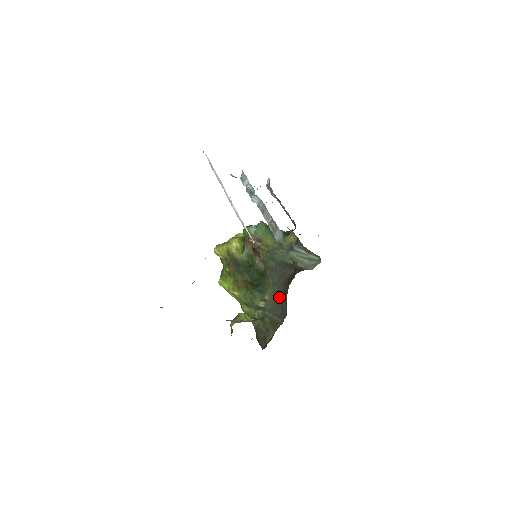
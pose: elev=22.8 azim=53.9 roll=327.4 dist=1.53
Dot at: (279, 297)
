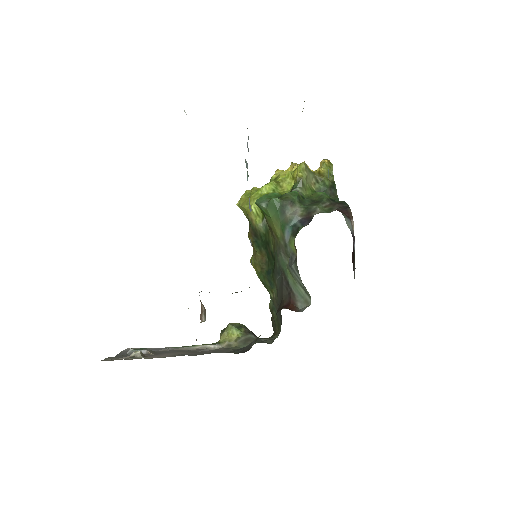
Dot at: occluded
